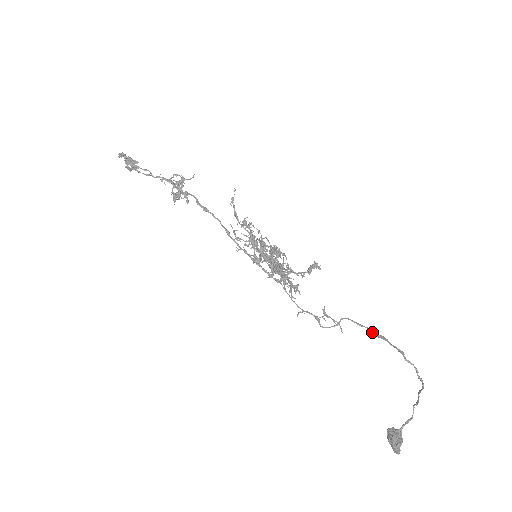
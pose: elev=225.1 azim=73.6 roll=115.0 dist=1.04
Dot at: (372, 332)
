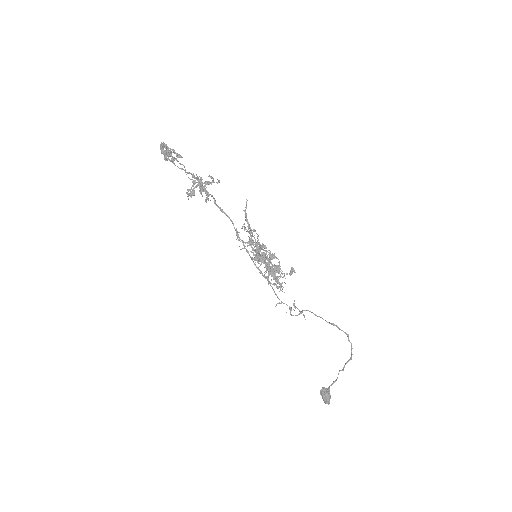
Dot at: (326, 321)
